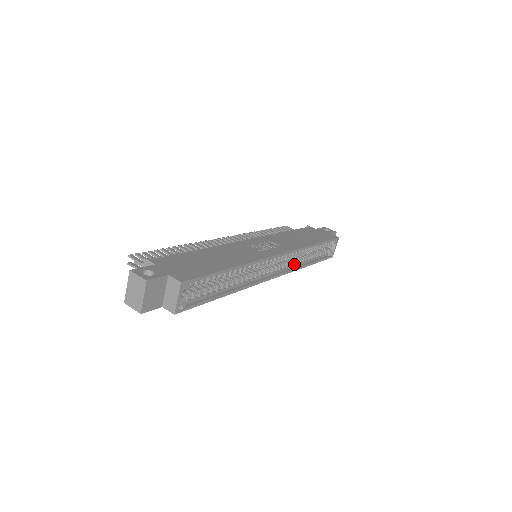
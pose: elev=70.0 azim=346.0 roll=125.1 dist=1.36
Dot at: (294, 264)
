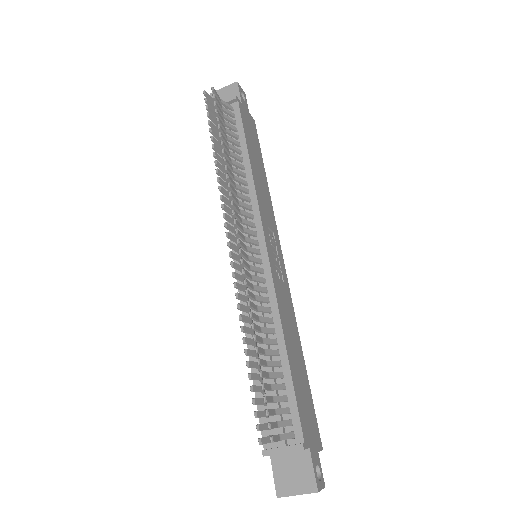
Dot at: occluded
